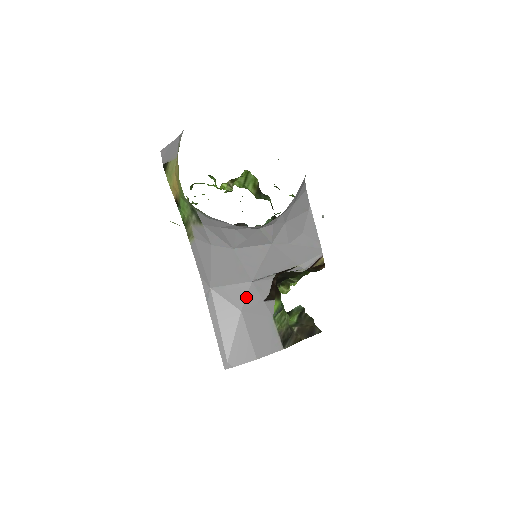
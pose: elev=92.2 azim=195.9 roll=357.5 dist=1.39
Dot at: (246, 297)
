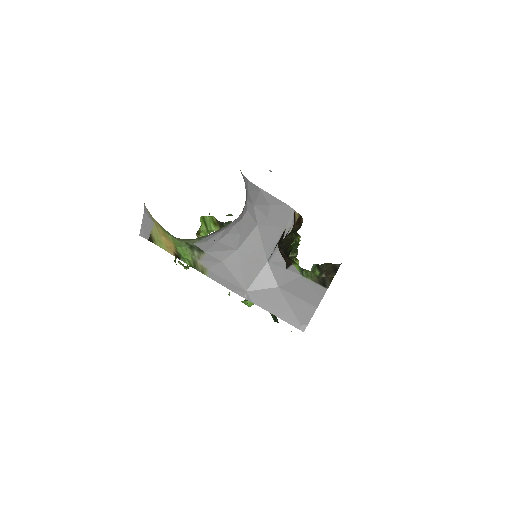
Dot at: (273, 275)
